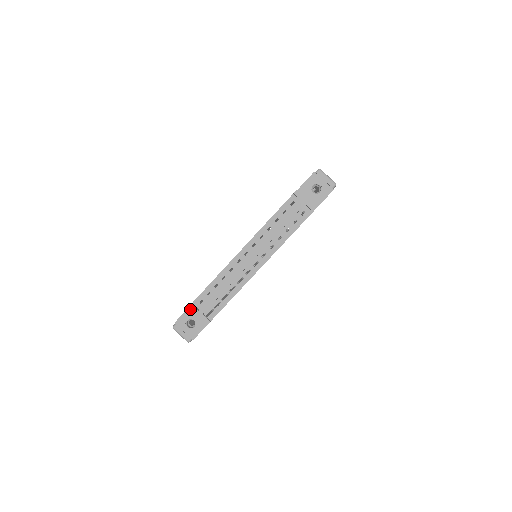
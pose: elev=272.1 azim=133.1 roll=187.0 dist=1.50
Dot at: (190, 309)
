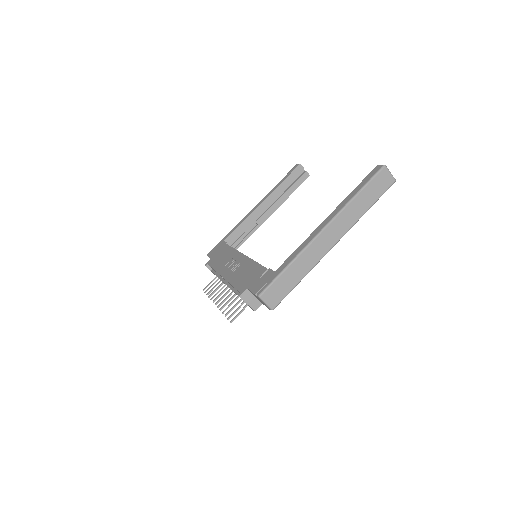
Dot at: (206, 266)
